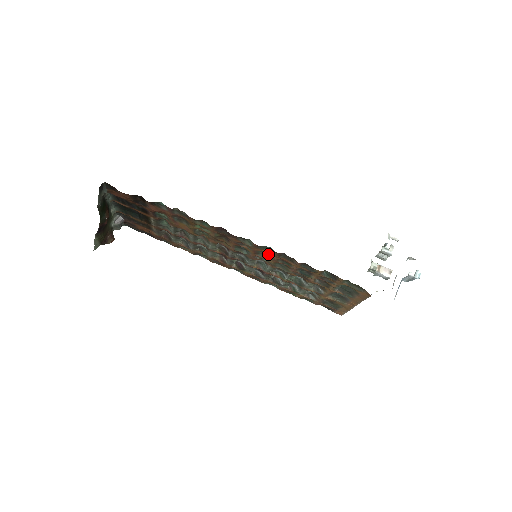
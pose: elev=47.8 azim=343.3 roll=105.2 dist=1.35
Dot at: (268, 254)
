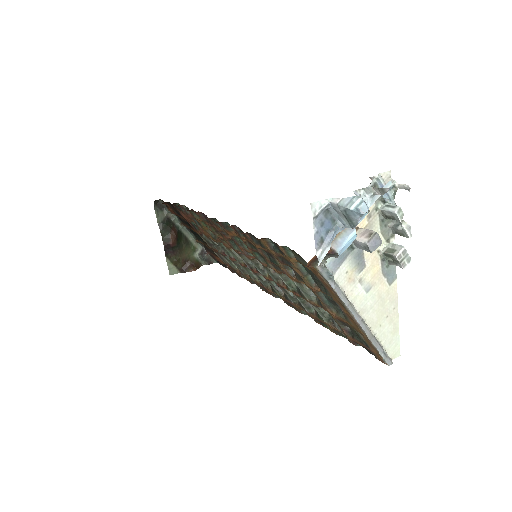
Dot at: occluded
